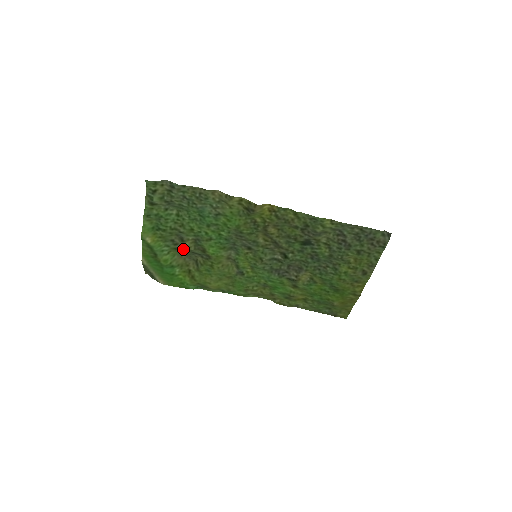
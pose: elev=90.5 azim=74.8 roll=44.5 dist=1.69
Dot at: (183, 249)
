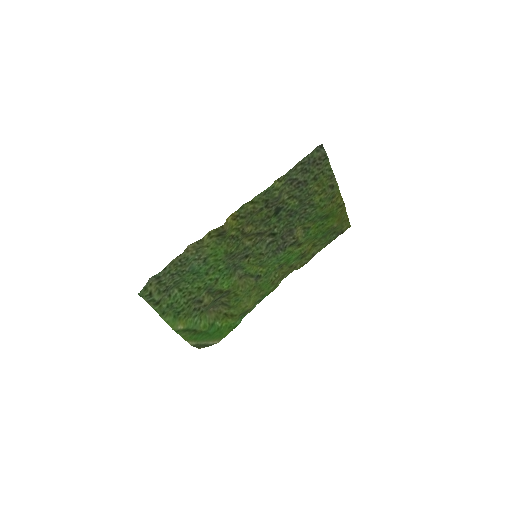
Dot at: (207, 306)
